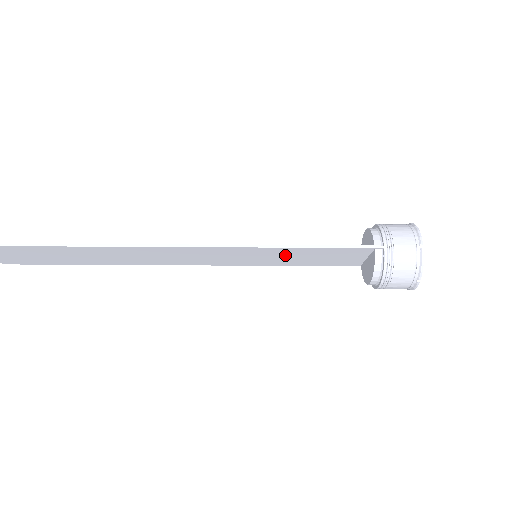
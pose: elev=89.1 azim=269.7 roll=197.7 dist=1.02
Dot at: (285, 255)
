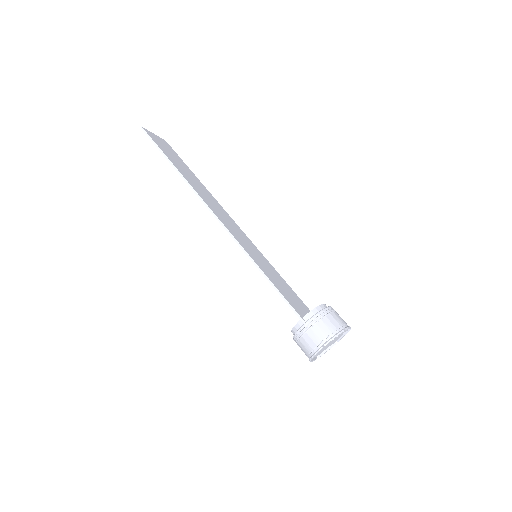
Dot at: occluded
